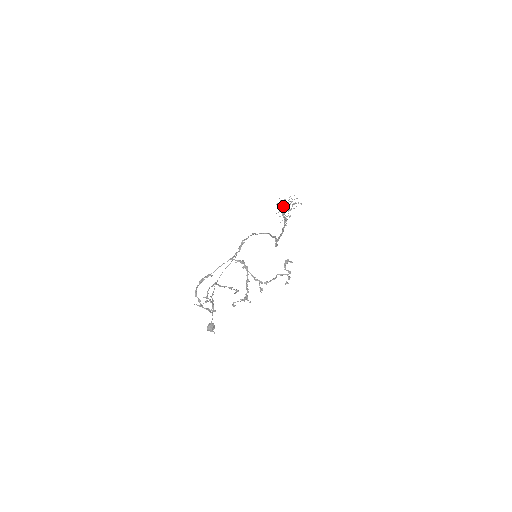
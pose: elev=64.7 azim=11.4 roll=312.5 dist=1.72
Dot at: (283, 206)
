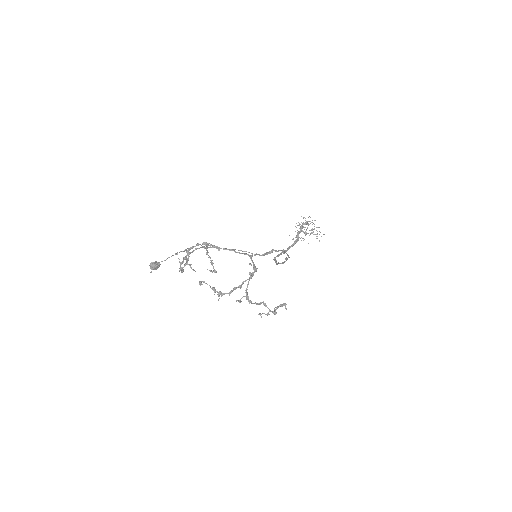
Dot at: (304, 224)
